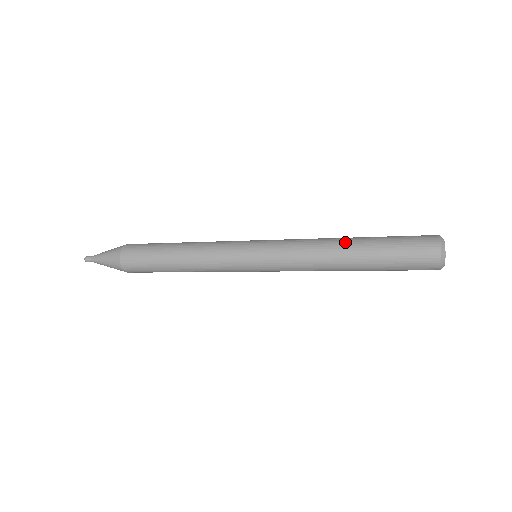
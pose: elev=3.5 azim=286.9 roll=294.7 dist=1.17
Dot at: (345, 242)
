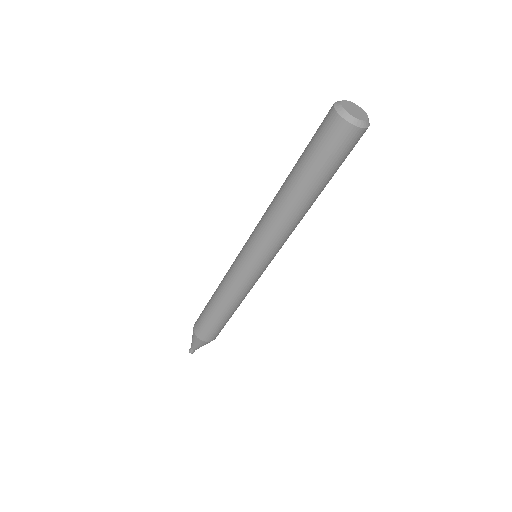
Dot at: occluded
